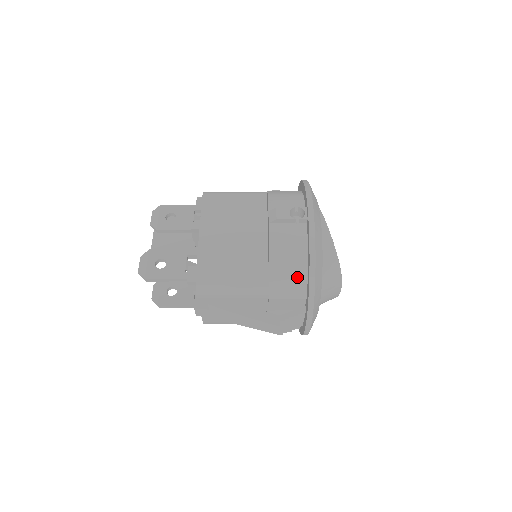
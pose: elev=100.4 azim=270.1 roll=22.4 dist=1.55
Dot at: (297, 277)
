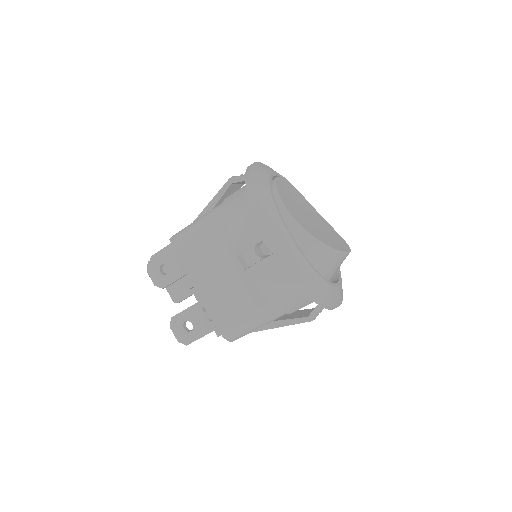
Dot at: (301, 295)
